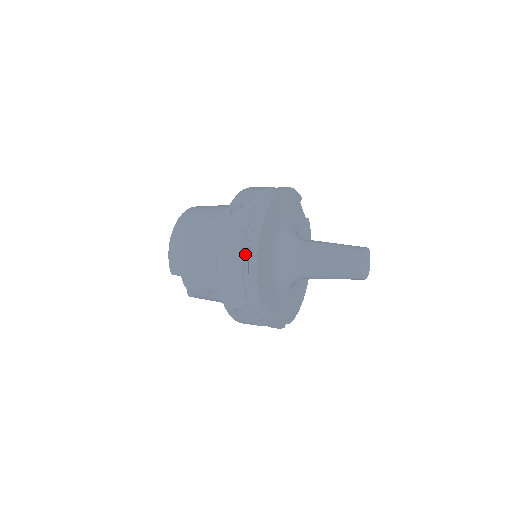
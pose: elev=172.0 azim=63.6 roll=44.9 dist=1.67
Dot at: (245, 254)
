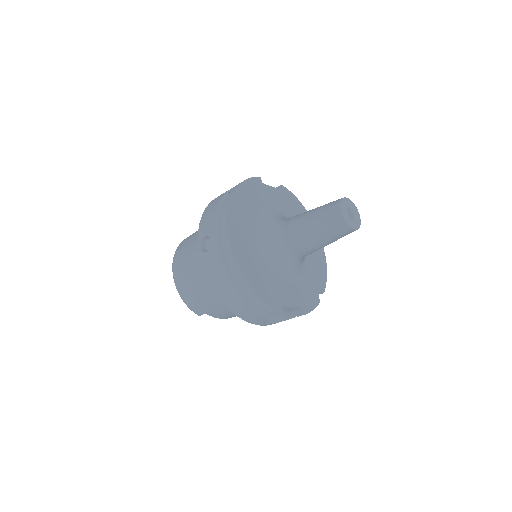
Dot at: (237, 281)
